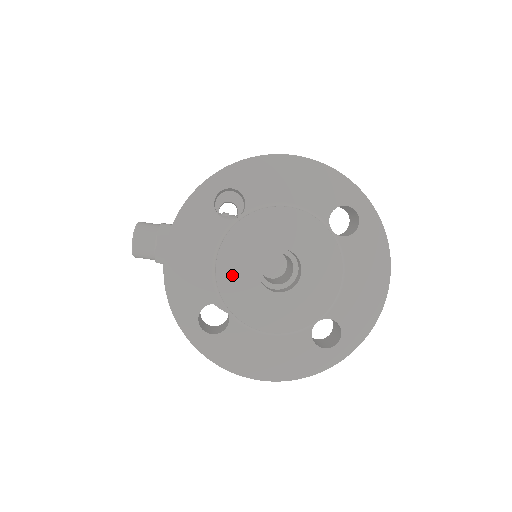
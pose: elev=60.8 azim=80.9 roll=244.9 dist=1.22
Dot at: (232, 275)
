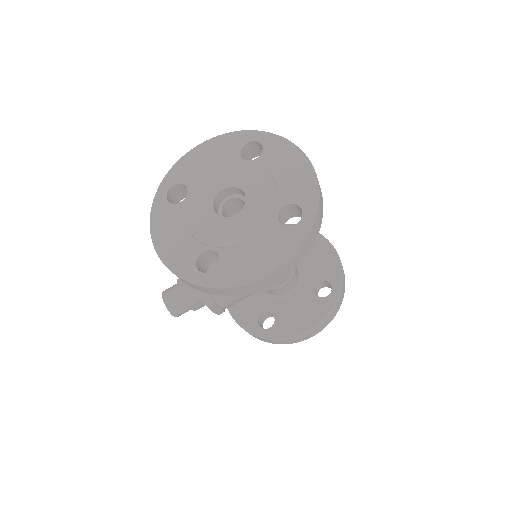
Dot at: (201, 226)
